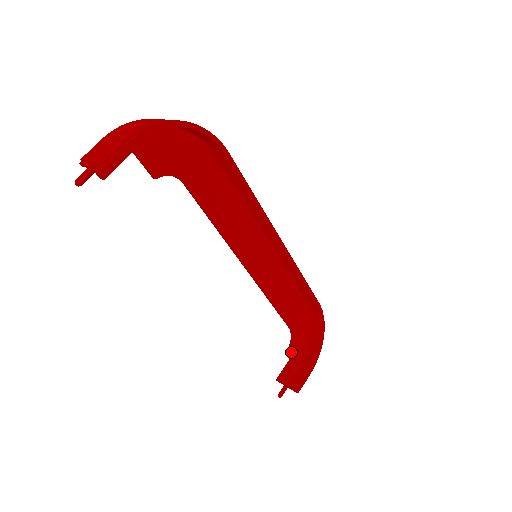
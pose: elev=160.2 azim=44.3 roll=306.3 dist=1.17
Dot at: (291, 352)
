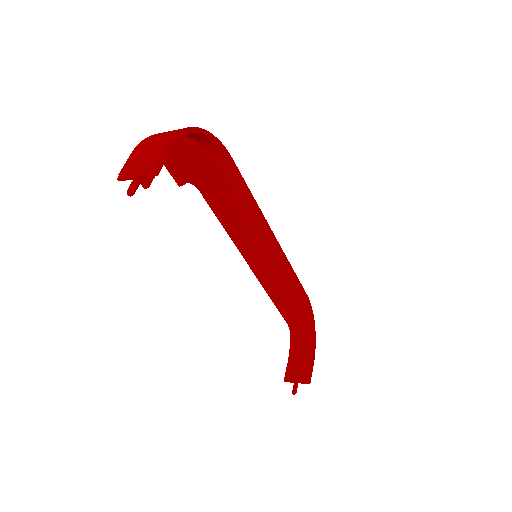
Dot at: (293, 347)
